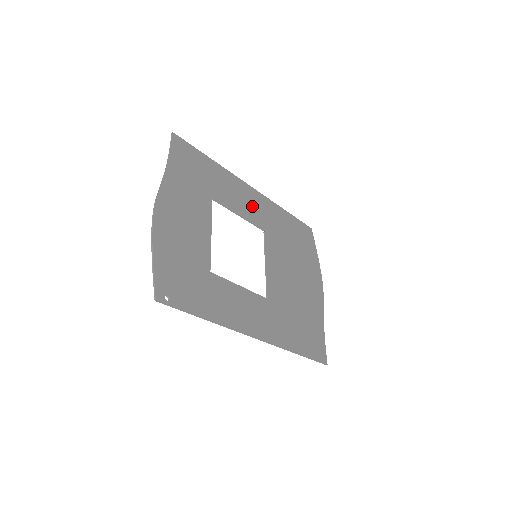
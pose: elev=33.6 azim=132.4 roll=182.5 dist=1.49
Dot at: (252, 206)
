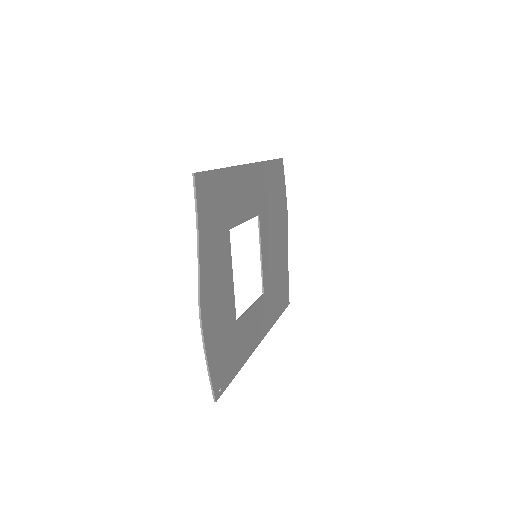
Dot at: (251, 193)
